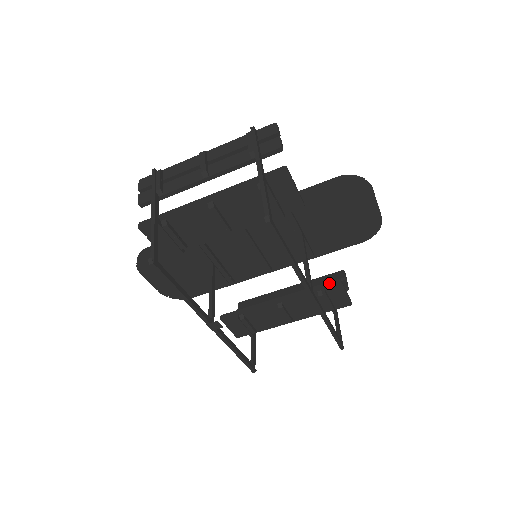
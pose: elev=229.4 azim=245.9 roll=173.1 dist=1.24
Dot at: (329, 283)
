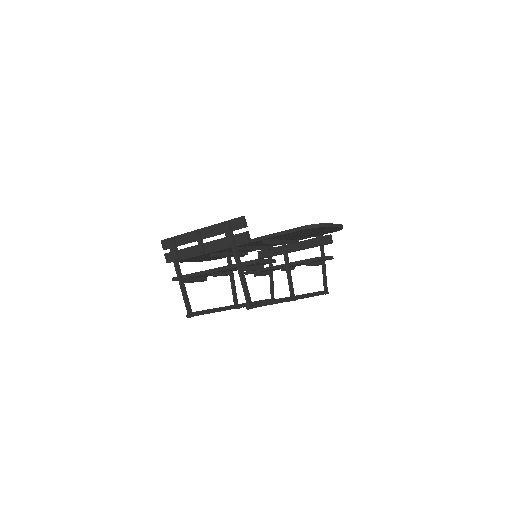
Dot at: (312, 259)
